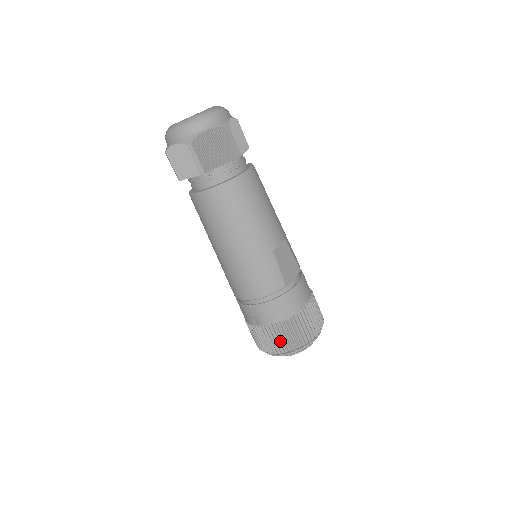
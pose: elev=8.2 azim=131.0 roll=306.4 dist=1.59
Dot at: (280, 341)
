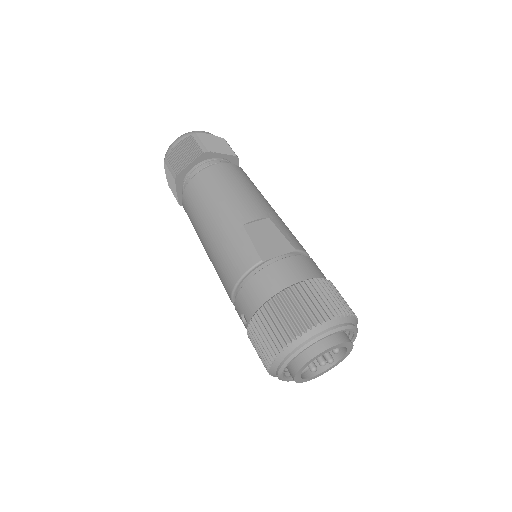
Dot at: (266, 337)
